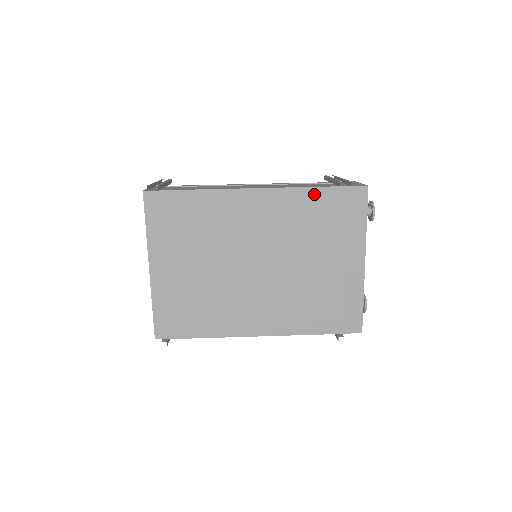
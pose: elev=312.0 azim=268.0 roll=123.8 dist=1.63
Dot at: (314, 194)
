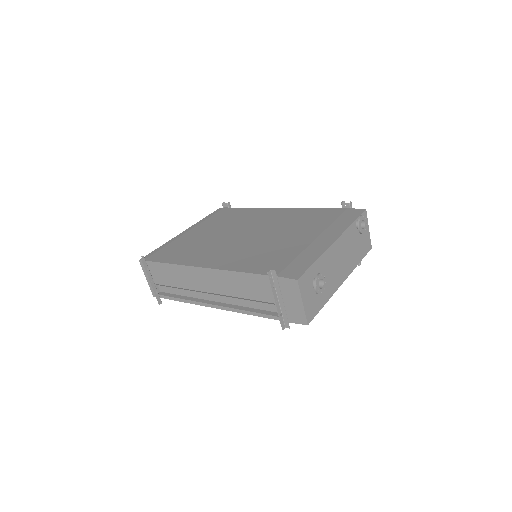
Dot at: (321, 210)
